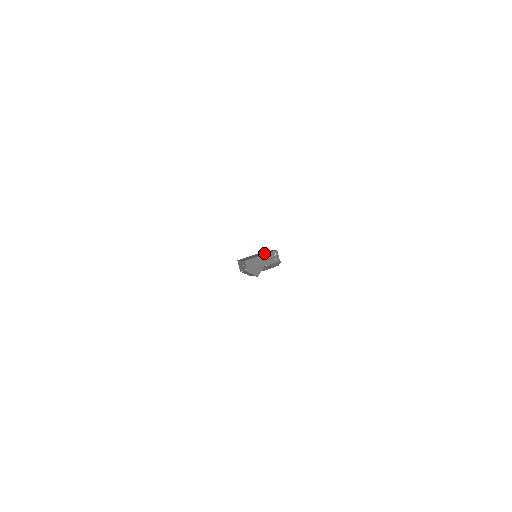
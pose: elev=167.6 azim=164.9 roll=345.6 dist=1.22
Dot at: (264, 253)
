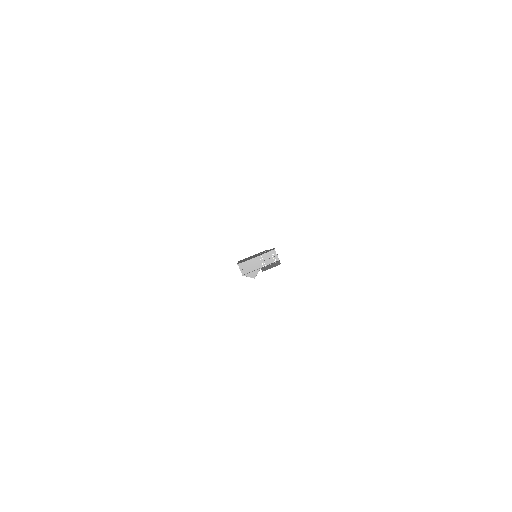
Dot at: (261, 253)
